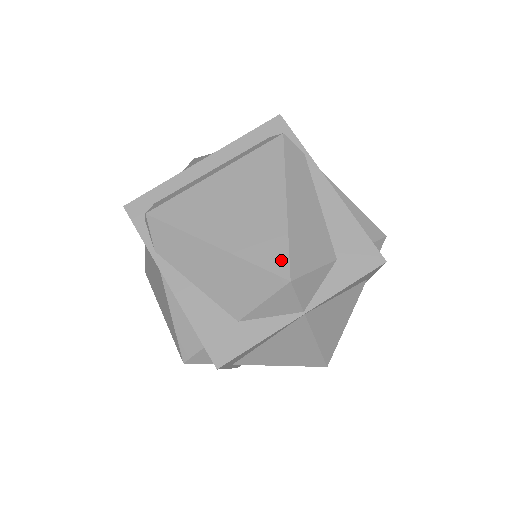
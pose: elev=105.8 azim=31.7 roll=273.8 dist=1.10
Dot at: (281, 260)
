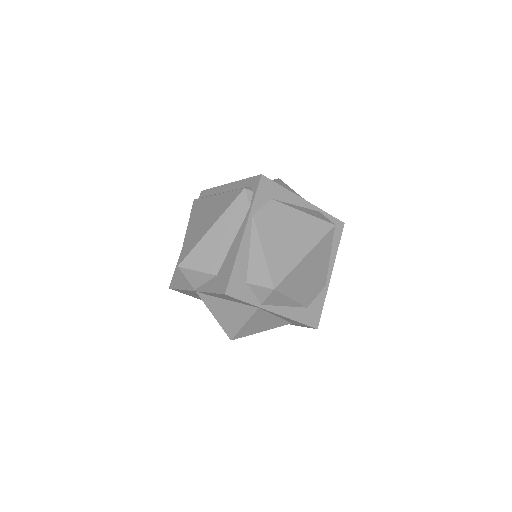
Dot at: (185, 254)
